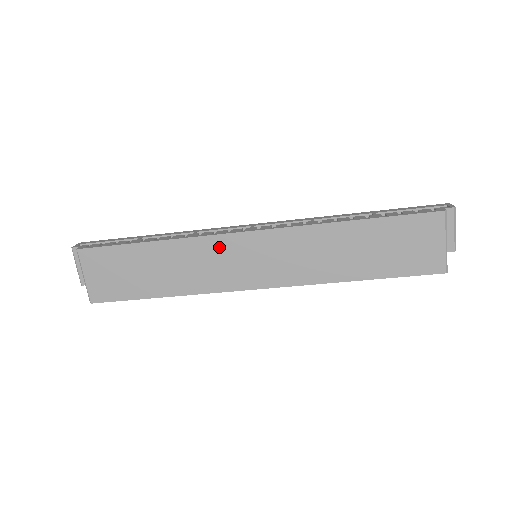
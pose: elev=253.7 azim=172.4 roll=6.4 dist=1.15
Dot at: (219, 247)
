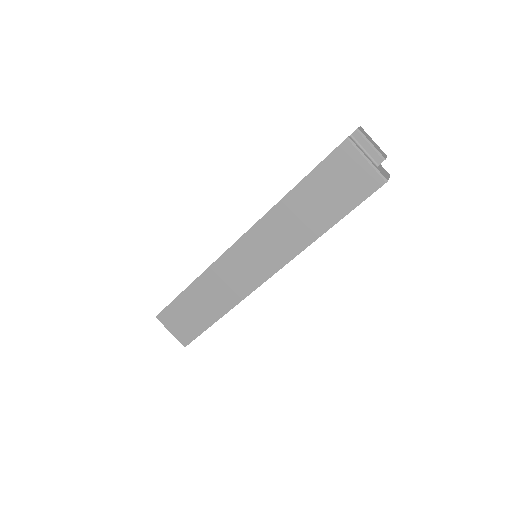
Dot at: (226, 265)
